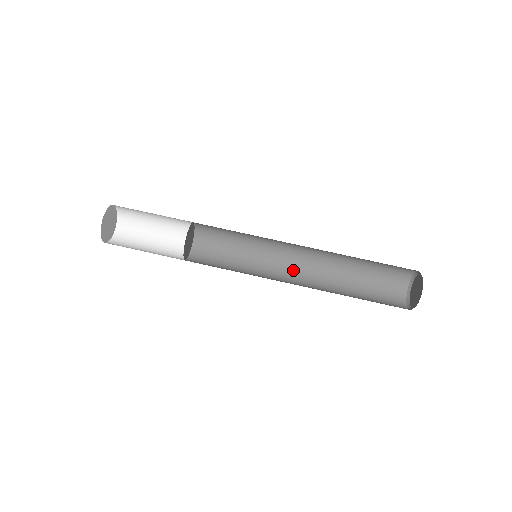
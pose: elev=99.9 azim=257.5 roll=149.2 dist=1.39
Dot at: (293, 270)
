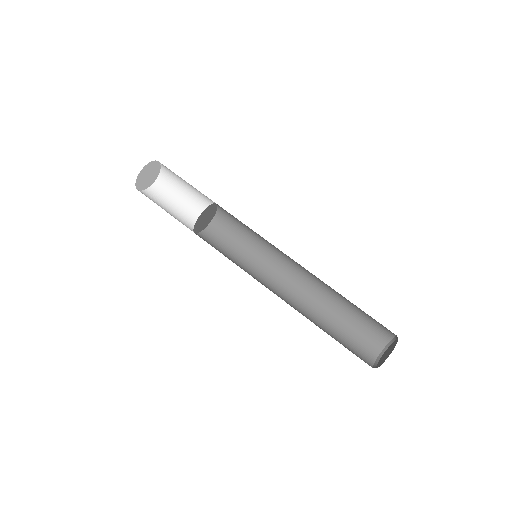
Dot at: (279, 291)
